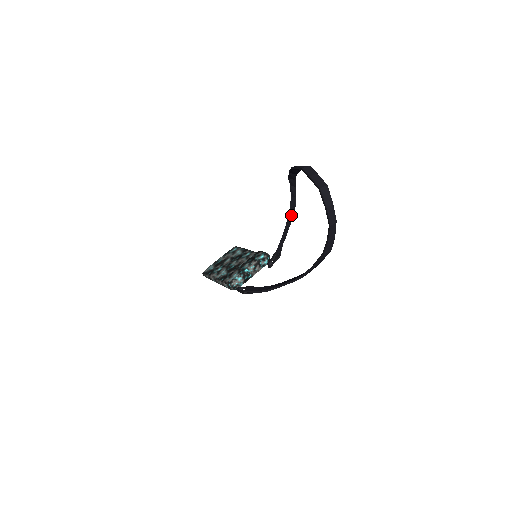
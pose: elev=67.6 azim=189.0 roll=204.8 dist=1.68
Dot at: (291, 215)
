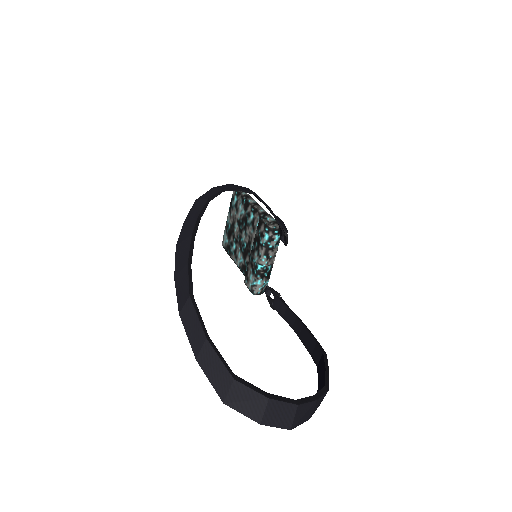
Dot at: occluded
